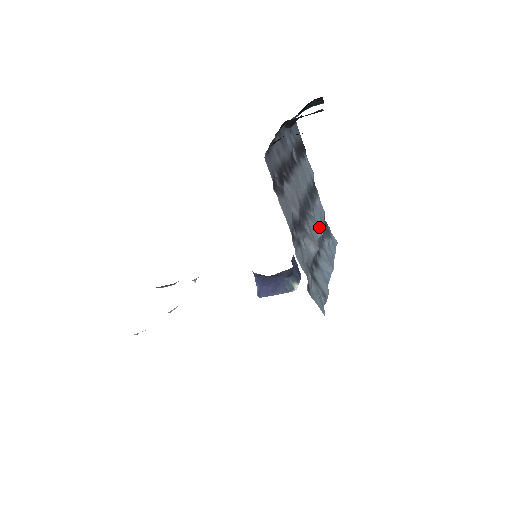
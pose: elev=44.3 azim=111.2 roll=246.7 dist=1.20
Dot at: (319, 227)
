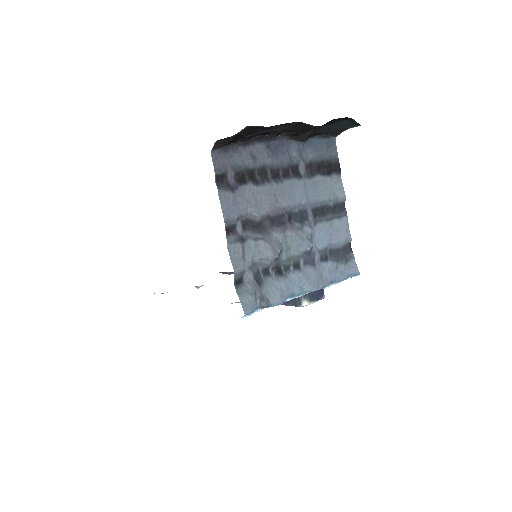
Dot at: (305, 242)
